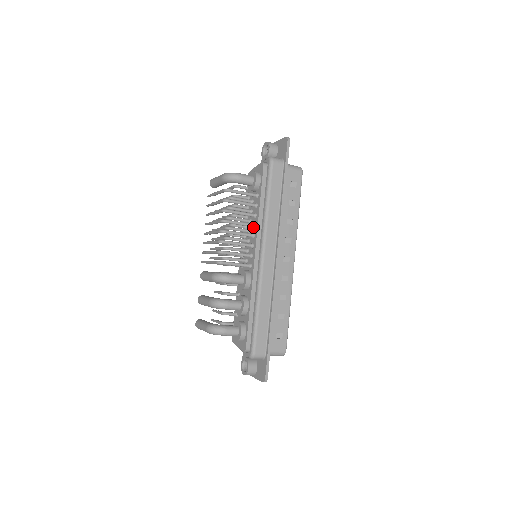
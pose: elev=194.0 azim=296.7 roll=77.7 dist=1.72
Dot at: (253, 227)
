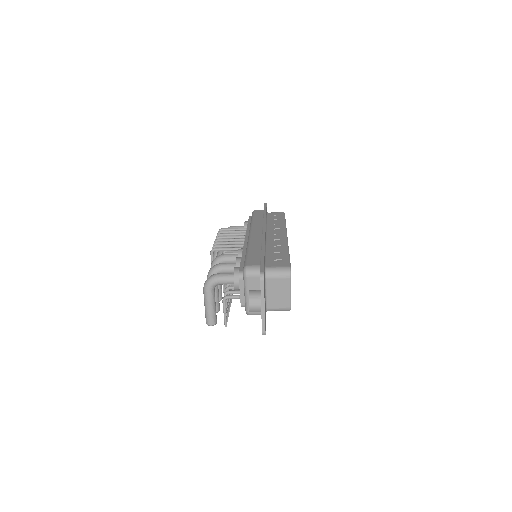
Dot at: occluded
